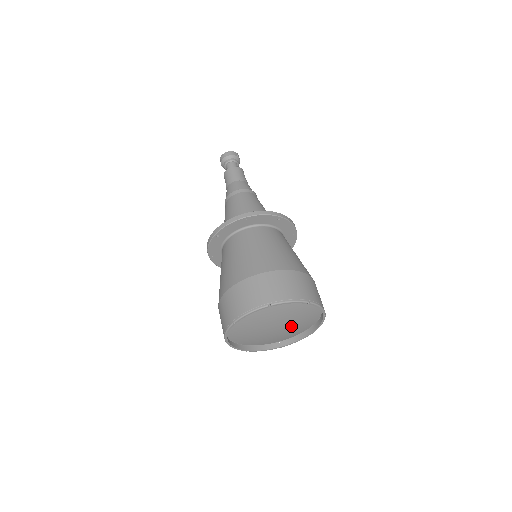
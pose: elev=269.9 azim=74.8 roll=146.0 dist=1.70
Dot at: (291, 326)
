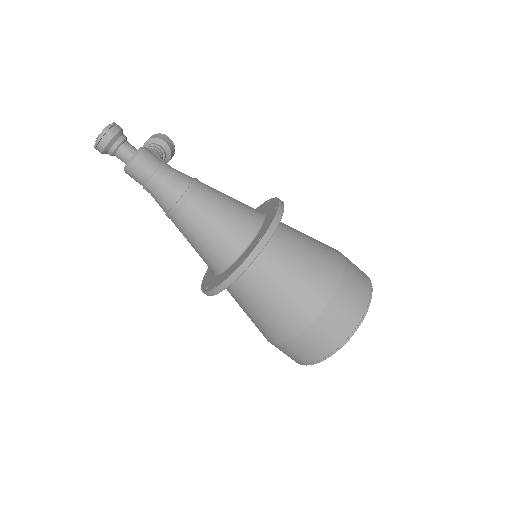
Dot at: occluded
